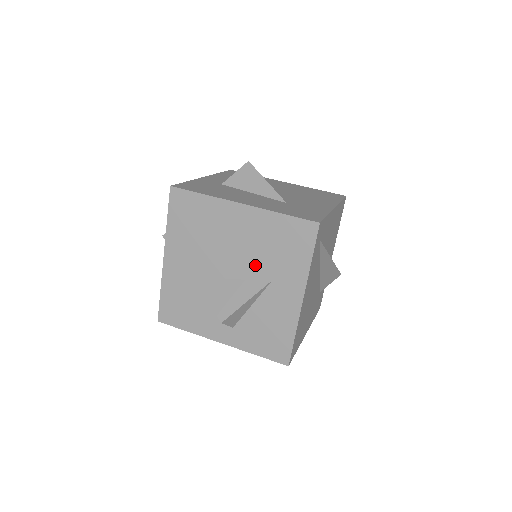
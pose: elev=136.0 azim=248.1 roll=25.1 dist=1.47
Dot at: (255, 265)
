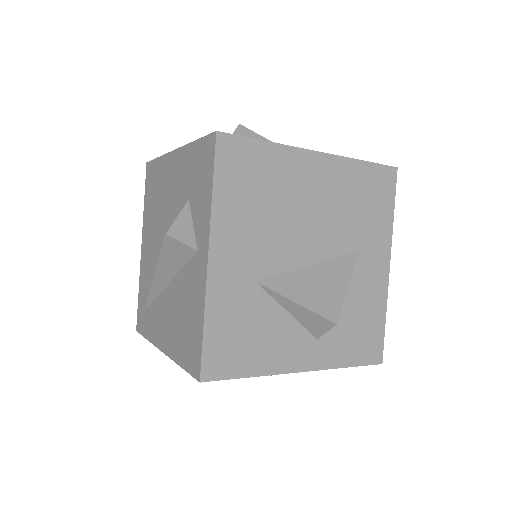
Dot at: (339, 236)
